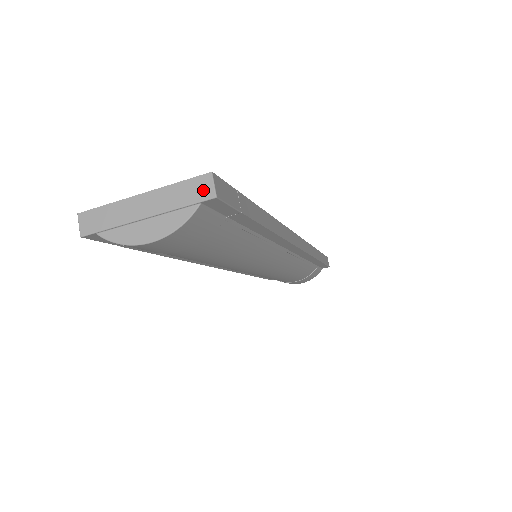
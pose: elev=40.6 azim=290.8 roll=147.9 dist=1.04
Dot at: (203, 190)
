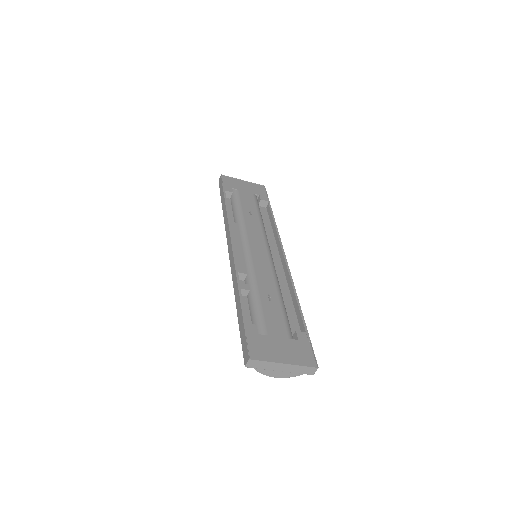
Dot at: (311, 372)
